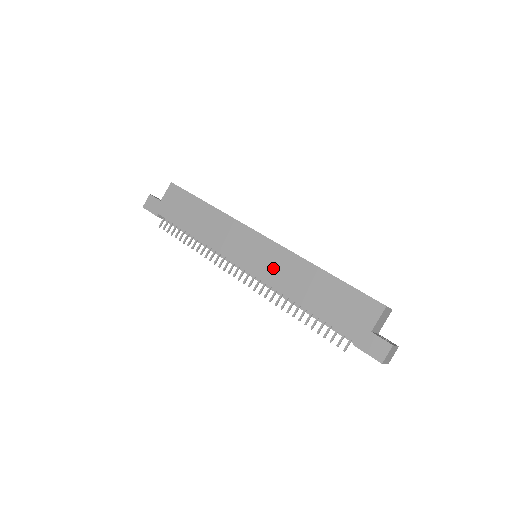
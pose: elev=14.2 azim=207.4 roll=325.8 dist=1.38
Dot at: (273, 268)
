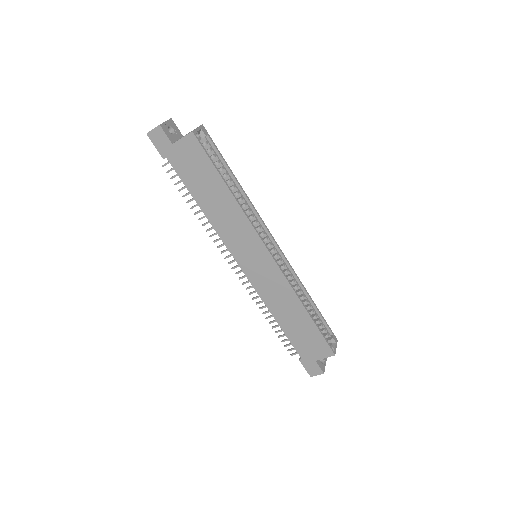
Dot at: (268, 285)
